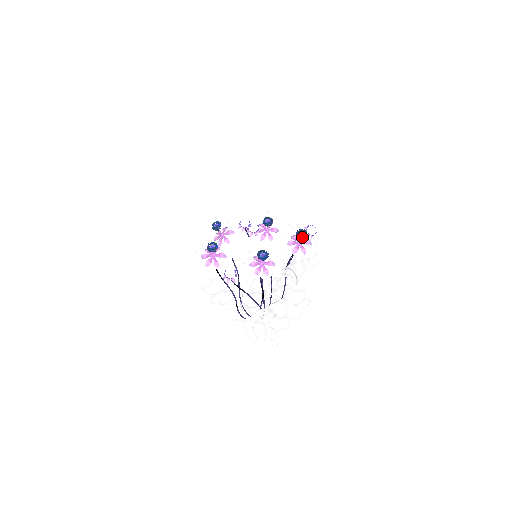
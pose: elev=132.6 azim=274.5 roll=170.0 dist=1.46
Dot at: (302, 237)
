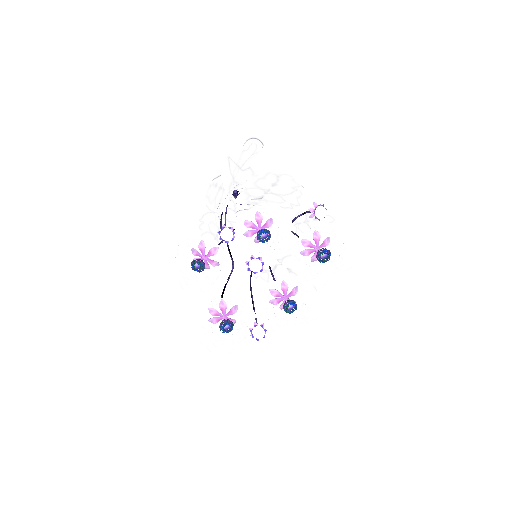
Dot at: (332, 274)
